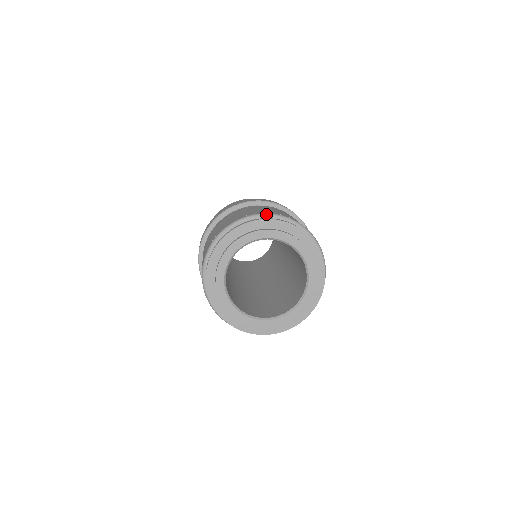
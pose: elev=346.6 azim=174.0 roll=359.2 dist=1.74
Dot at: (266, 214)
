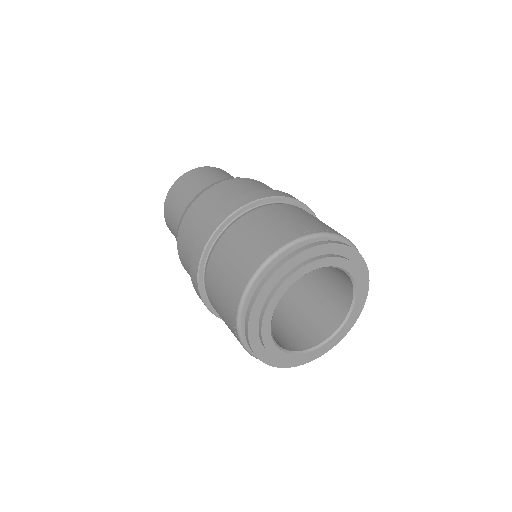
Dot at: (265, 263)
